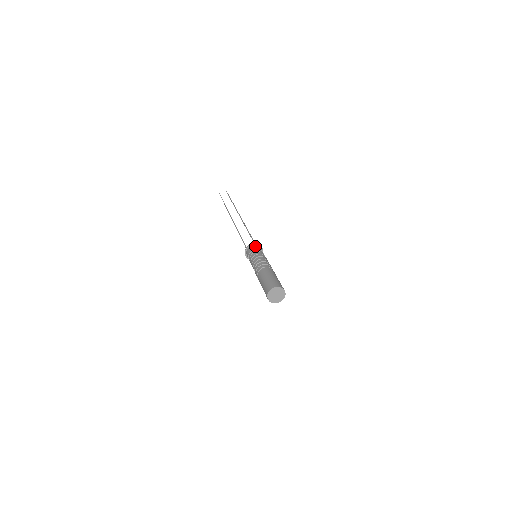
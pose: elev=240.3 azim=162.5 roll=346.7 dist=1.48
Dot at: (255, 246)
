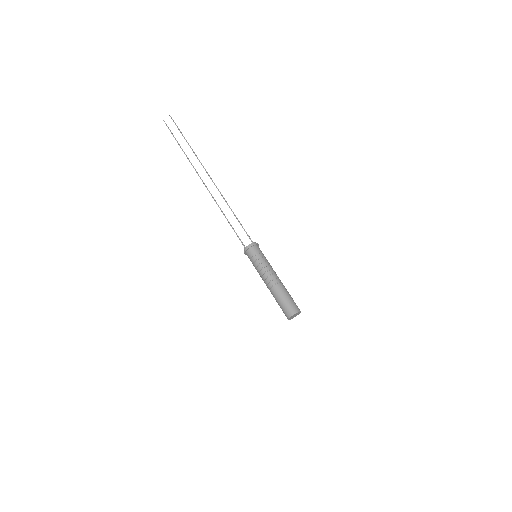
Dot at: (253, 249)
